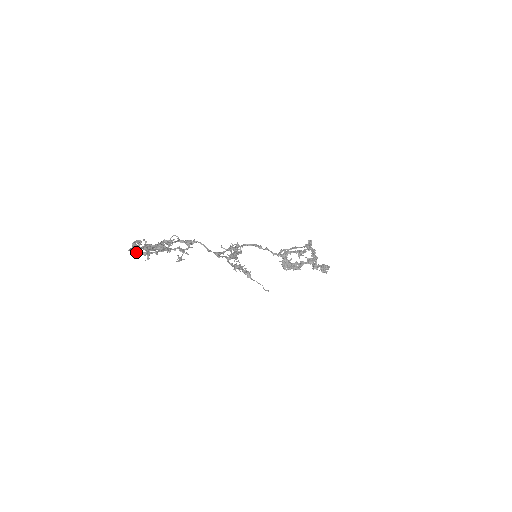
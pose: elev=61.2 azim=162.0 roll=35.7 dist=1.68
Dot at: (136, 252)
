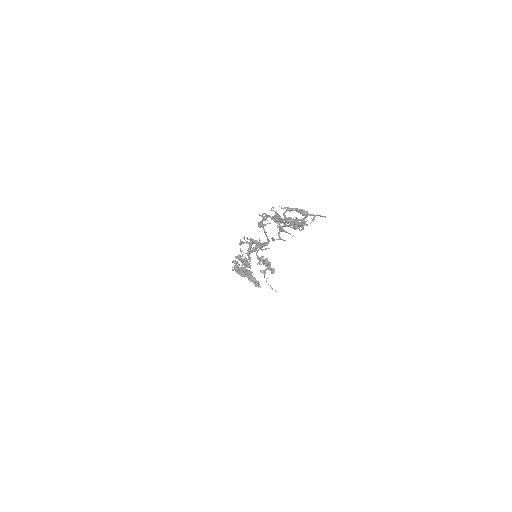
Dot at: occluded
